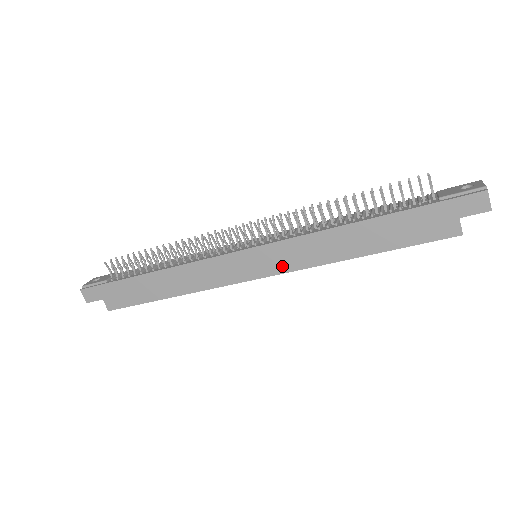
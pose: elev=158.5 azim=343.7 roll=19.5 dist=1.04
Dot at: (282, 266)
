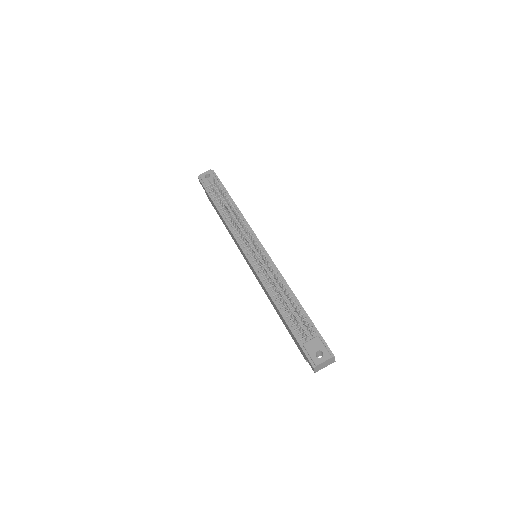
Dot at: (256, 277)
